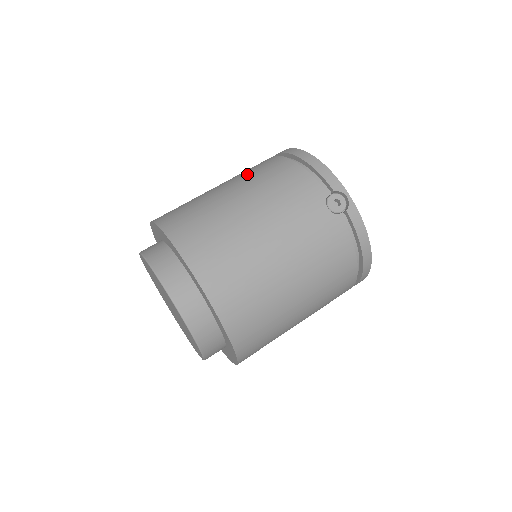
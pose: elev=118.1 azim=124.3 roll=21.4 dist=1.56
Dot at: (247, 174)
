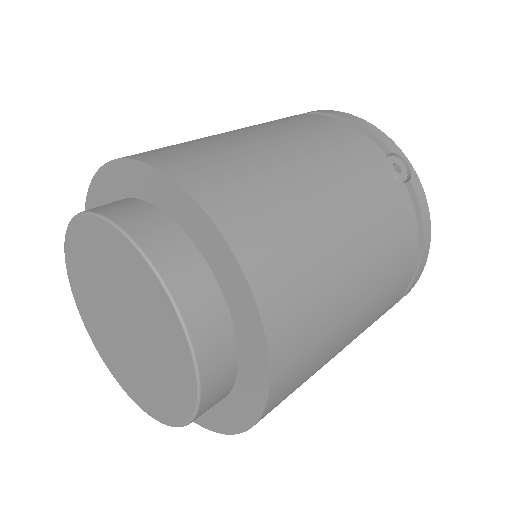
Dot at: (258, 124)
